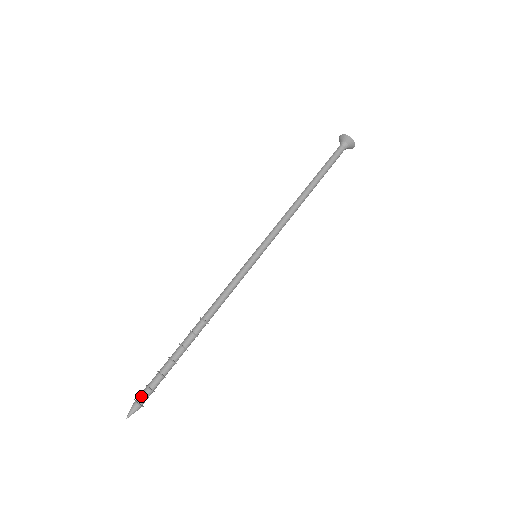
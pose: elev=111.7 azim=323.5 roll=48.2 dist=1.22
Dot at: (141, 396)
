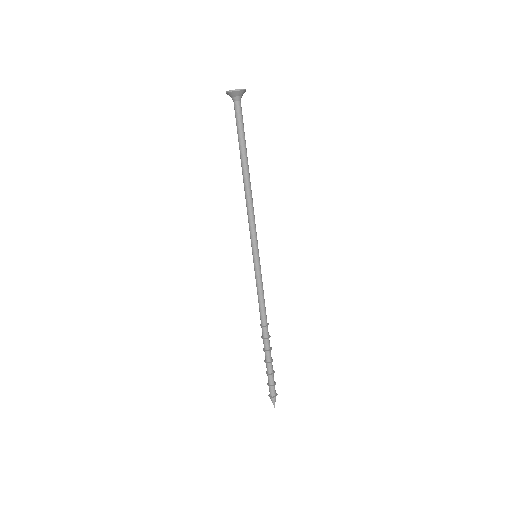
Dot at: (271, 393)
